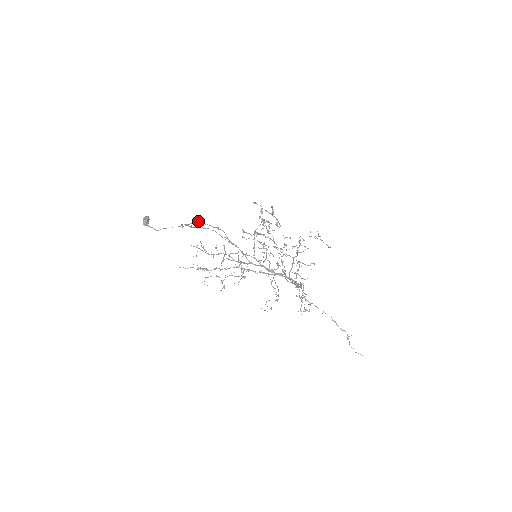
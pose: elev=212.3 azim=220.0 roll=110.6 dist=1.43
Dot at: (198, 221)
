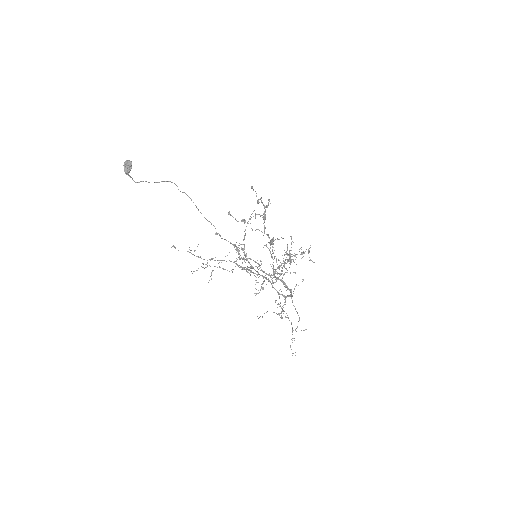
Dot at: (277, 238)
